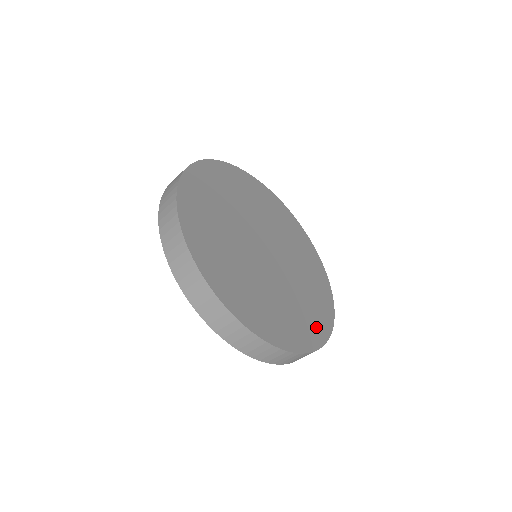
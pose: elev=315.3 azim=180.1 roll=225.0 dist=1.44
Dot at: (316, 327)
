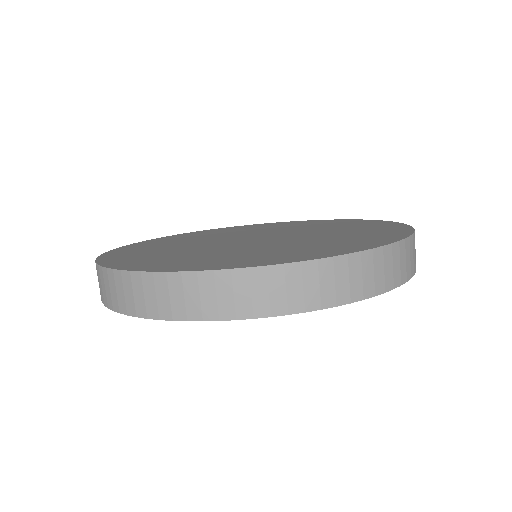
Dot at: (384, 229)
